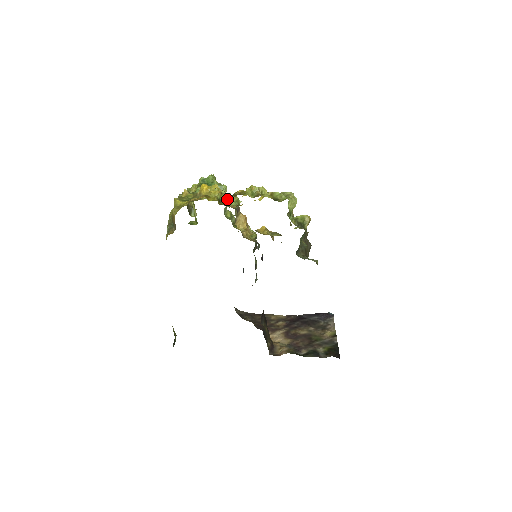
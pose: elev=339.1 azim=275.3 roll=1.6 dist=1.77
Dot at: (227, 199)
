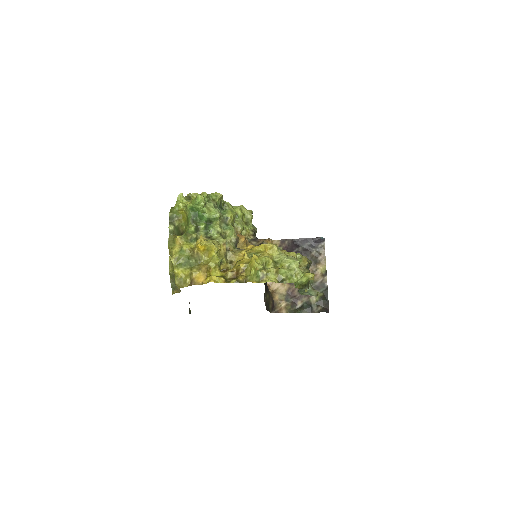
Dot at: (230, 275)
